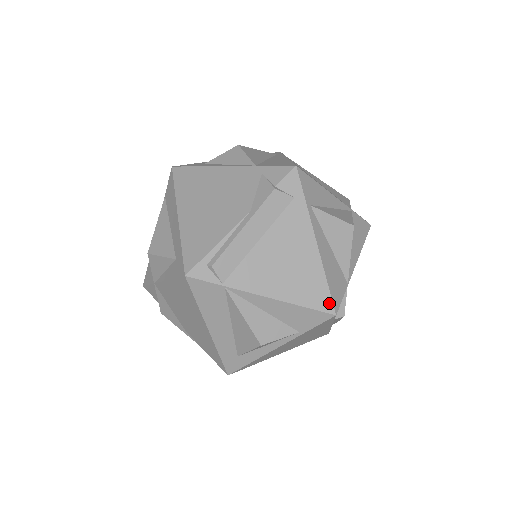
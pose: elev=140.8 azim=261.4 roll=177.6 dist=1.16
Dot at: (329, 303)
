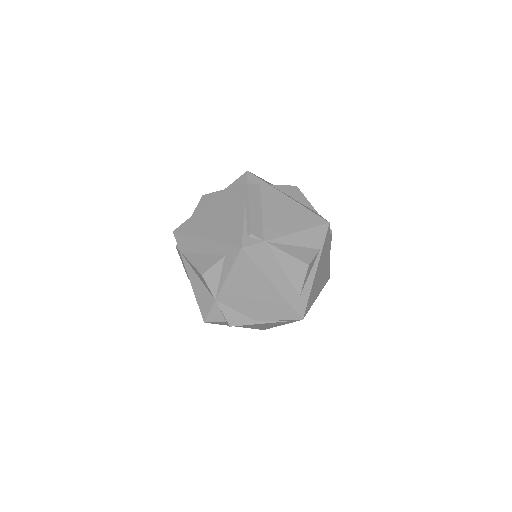
Dot at: (321, 219)
